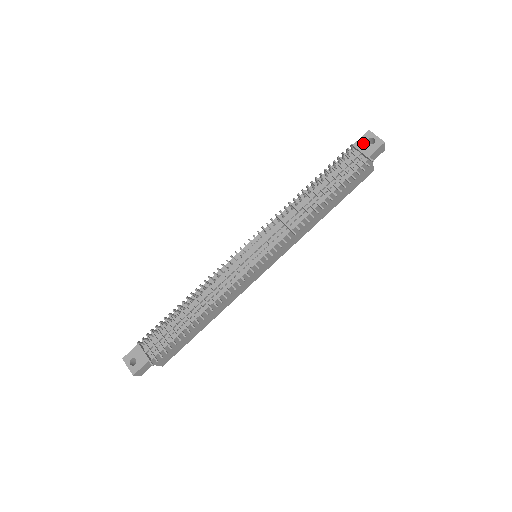
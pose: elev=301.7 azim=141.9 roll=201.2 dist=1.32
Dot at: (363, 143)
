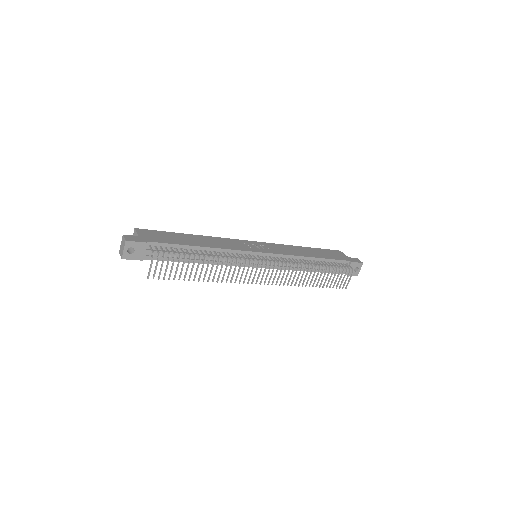
Dot at: (354, 266)
